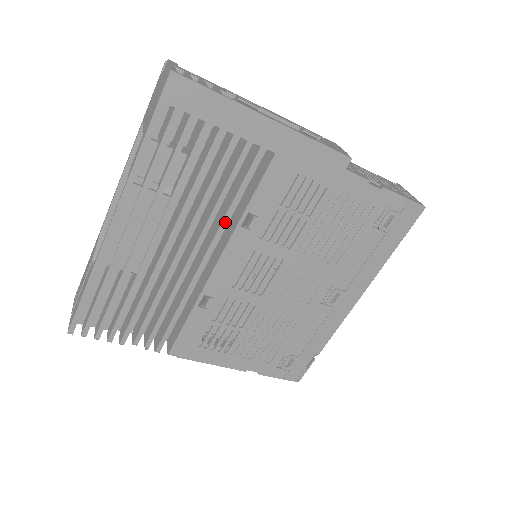
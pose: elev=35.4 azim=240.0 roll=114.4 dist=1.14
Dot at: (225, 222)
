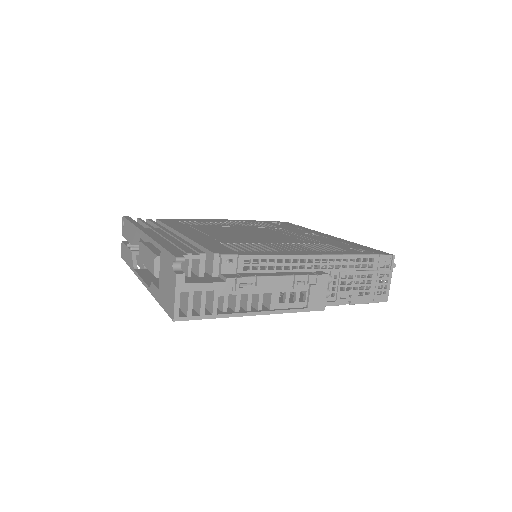
Dot at: occluded
